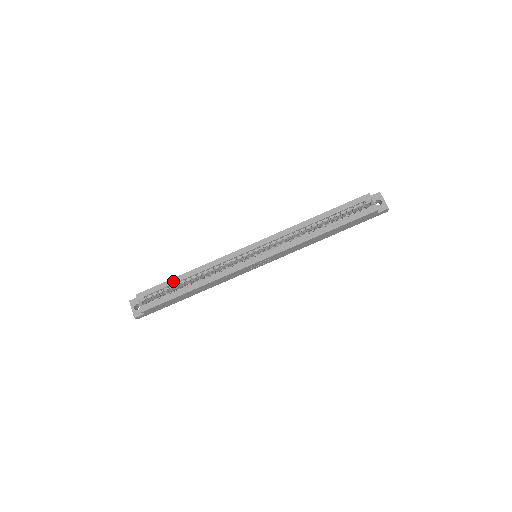
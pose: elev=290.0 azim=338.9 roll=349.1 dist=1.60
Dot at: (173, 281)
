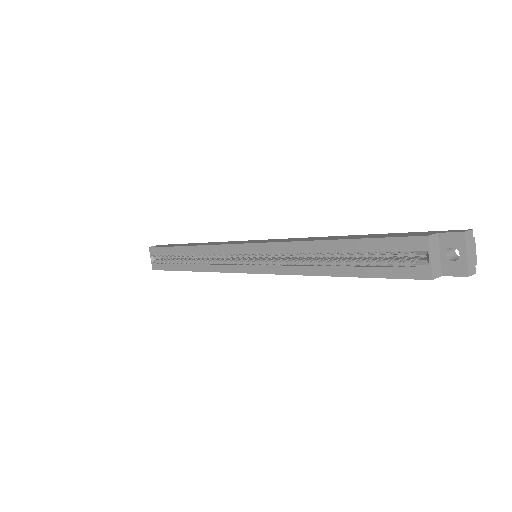
Dot at: (174, 250)
